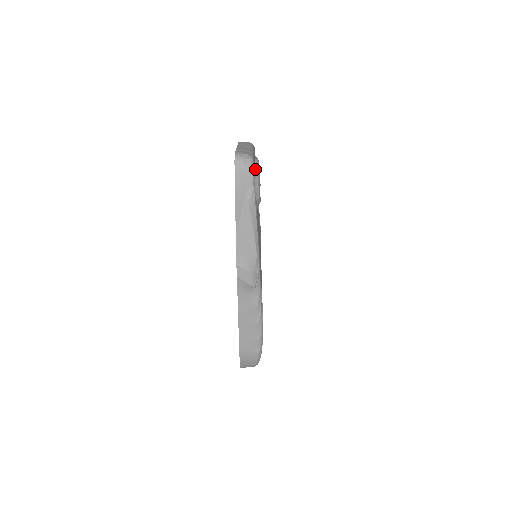
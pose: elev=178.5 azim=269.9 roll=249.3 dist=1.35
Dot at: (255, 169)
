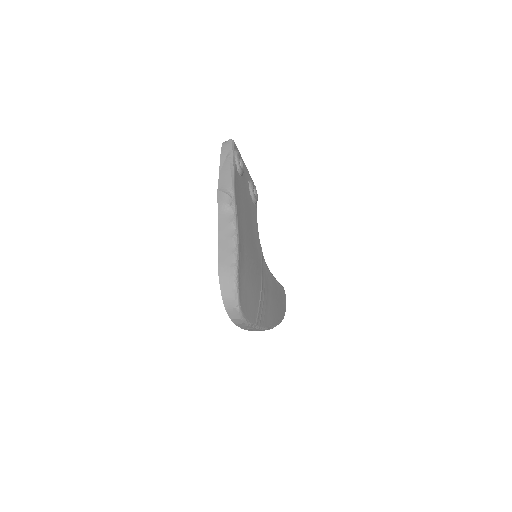
Dot at: occluded
